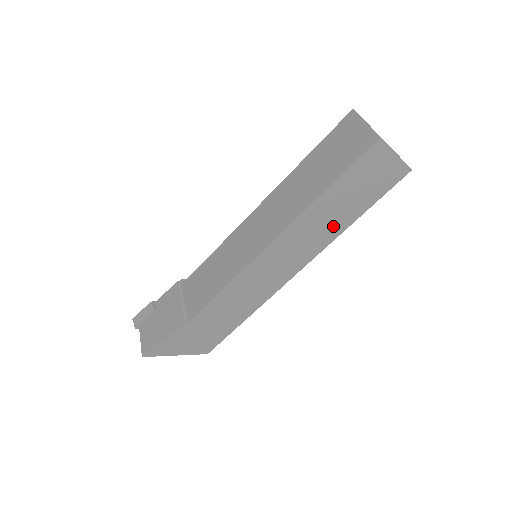
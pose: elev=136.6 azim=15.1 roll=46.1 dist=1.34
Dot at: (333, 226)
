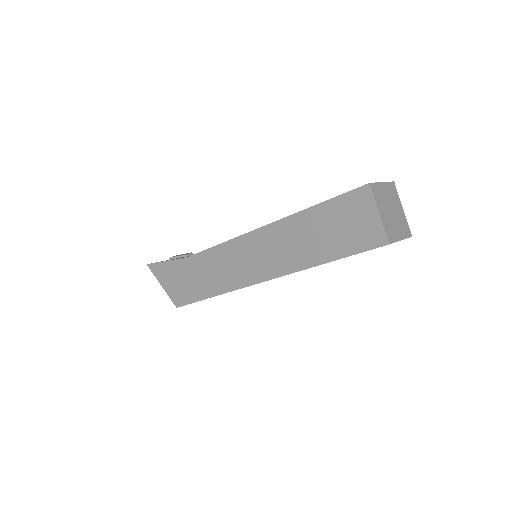
Dot at: (304, 253)
